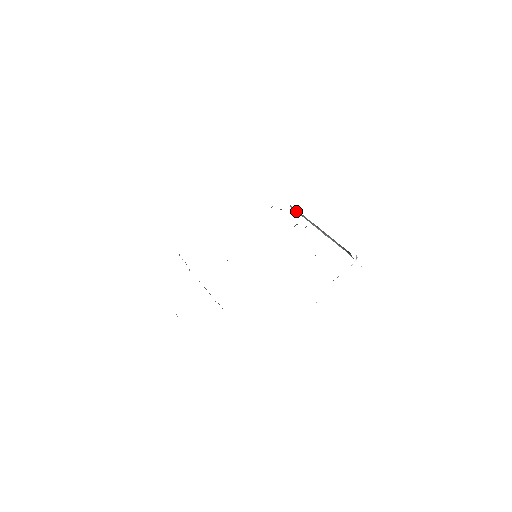
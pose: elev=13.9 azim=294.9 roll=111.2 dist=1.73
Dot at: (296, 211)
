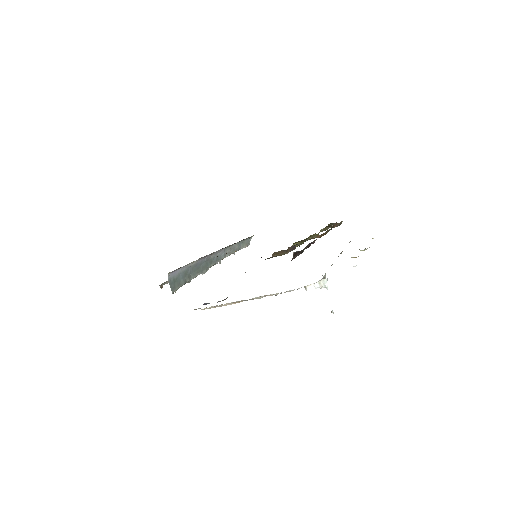
Dot at: occluded
